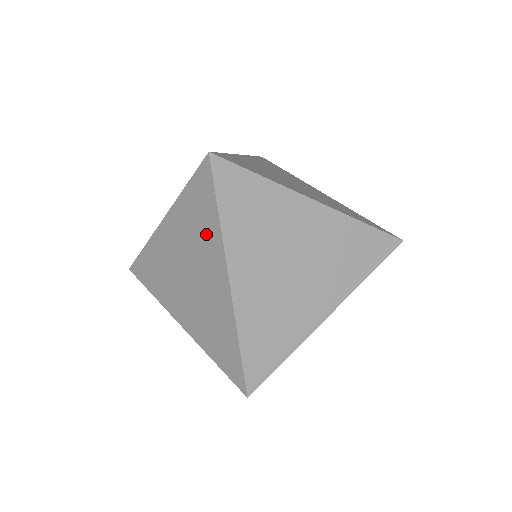
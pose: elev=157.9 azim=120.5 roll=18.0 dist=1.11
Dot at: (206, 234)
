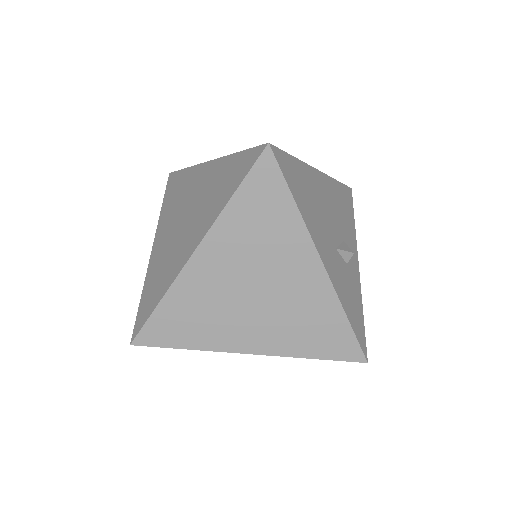
Dot at: (183, 185)
